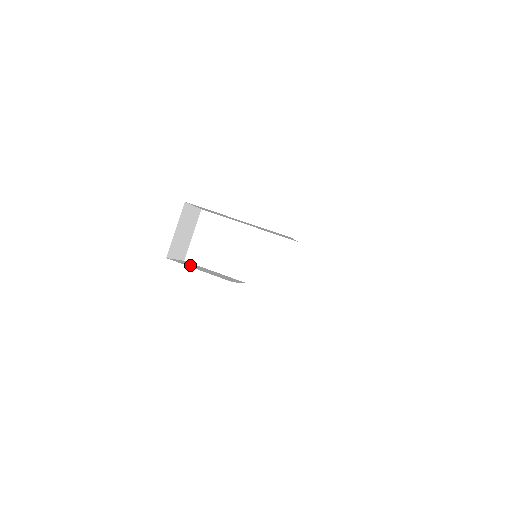
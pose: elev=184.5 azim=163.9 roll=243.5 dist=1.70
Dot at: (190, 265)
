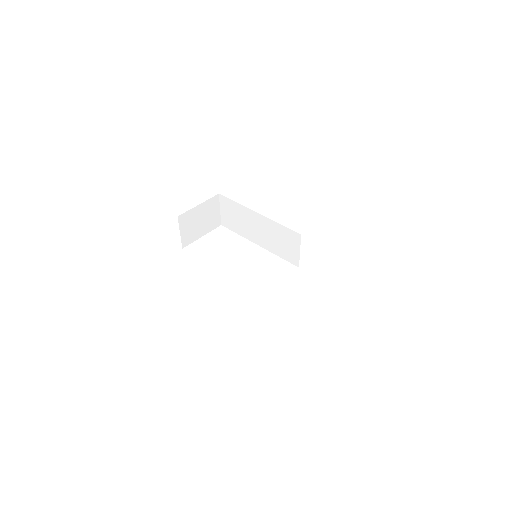
Dot at: occluded
